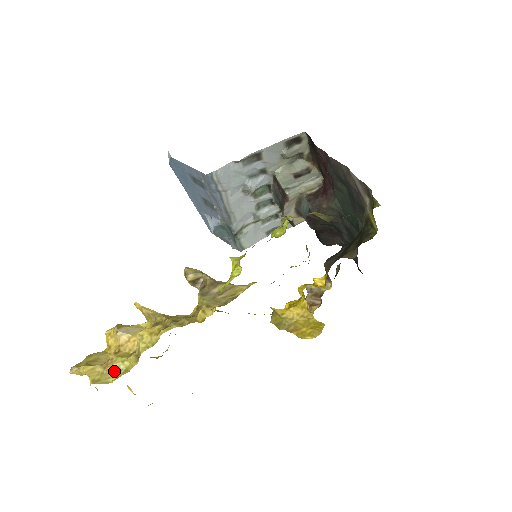
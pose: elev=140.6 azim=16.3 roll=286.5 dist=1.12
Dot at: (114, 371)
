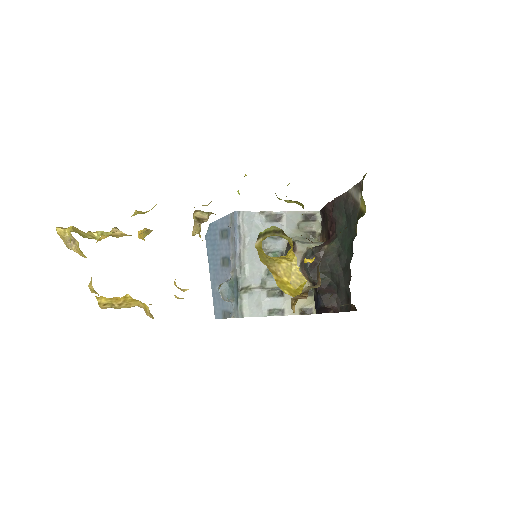
Dot at: (95, 238)
